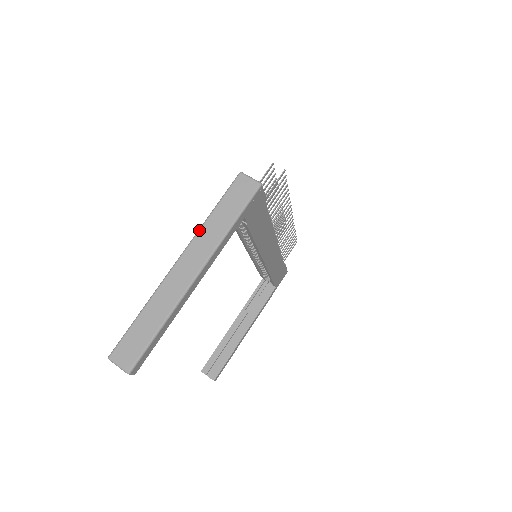
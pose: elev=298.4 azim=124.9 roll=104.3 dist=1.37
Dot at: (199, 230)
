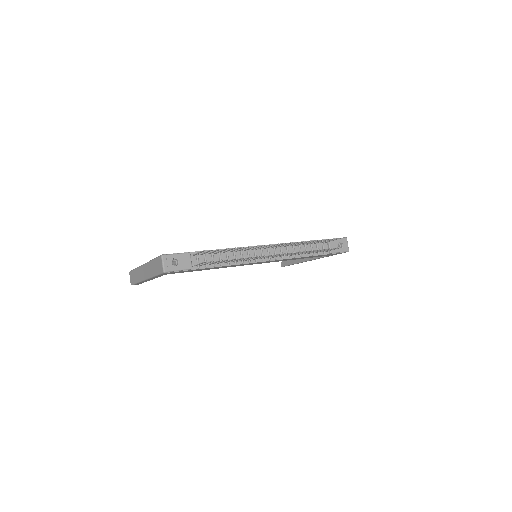
Dot at: (148, 262)
